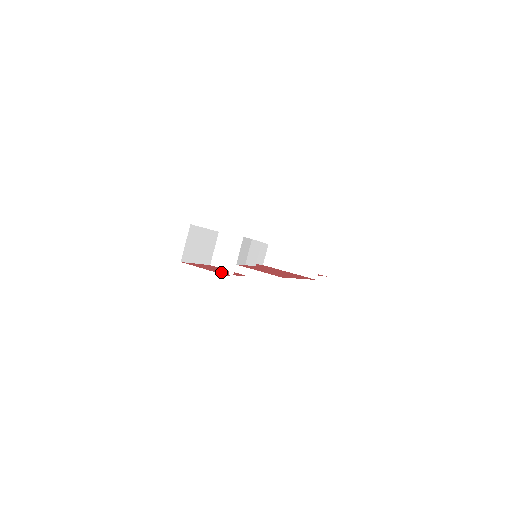
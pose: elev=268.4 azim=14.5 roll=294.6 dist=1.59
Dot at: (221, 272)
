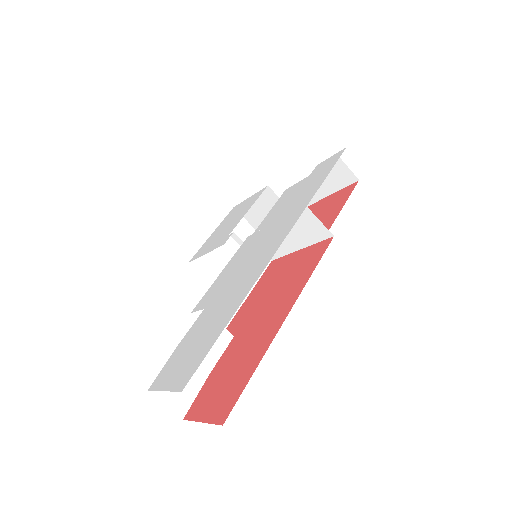
Dot at: occluded
